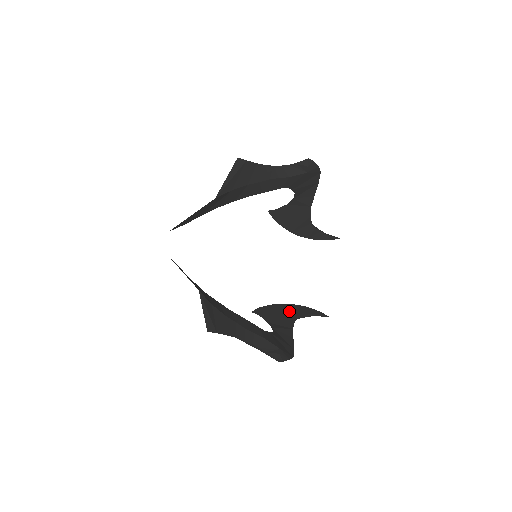
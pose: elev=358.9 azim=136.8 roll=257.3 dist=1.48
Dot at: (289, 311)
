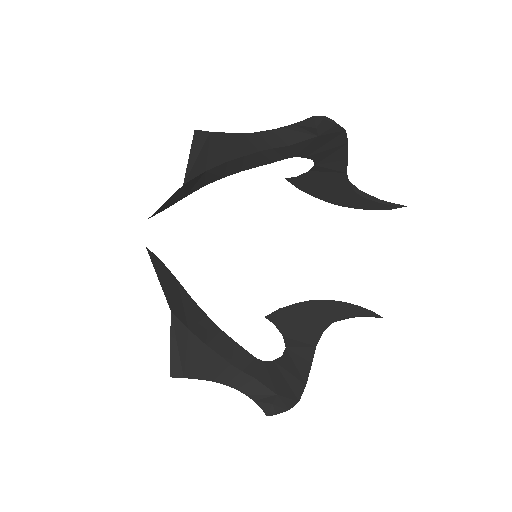
Dot at: (320, 314)
